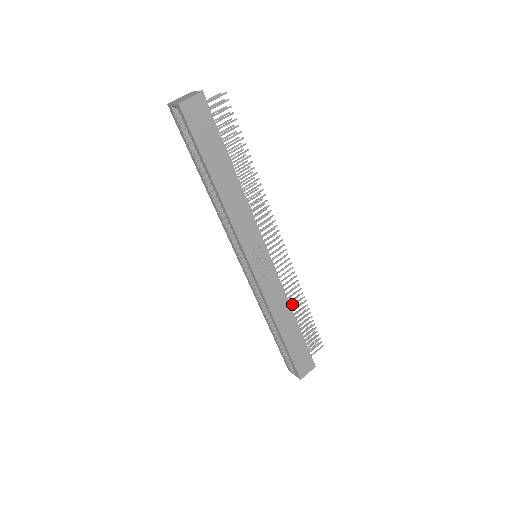
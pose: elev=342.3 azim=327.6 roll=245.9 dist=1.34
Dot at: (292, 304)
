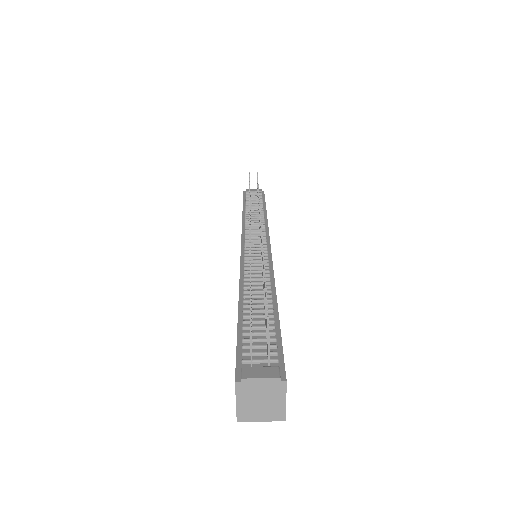
Dot at: (250, 204)
